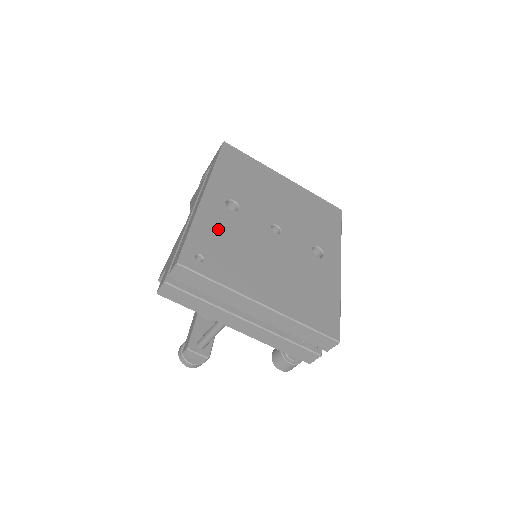
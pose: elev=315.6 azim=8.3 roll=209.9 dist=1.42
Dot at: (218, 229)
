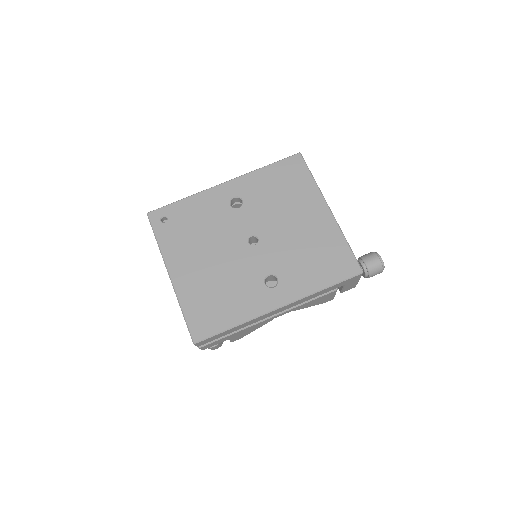
Dot at: (201, 211)
